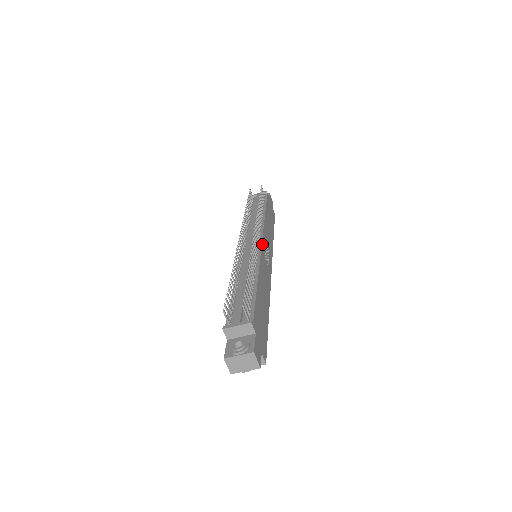
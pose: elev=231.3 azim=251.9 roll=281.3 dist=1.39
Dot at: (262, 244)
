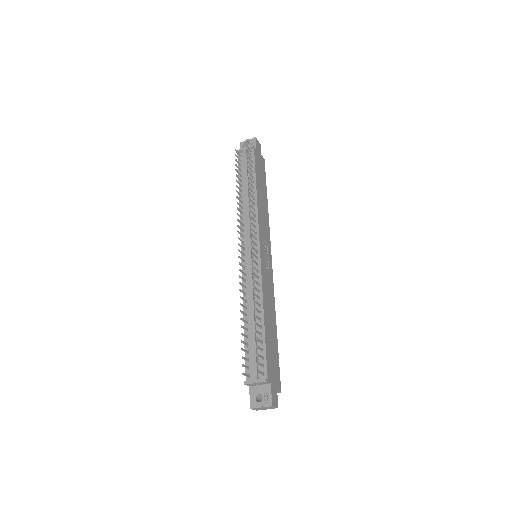
Dot at: (260, 252)
